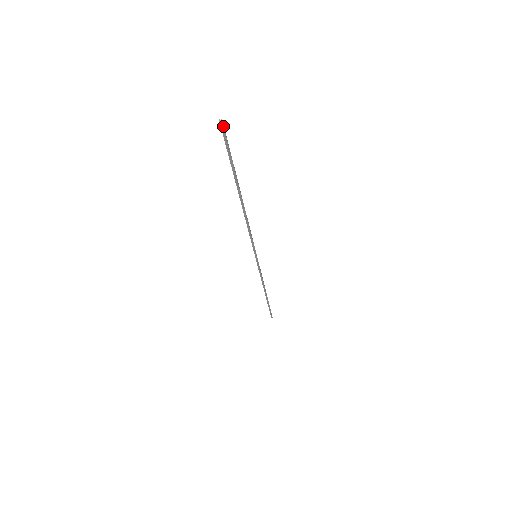
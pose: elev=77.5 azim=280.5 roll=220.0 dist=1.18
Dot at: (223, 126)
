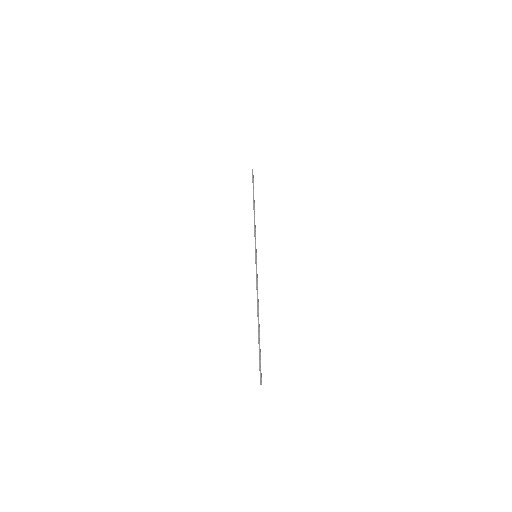
Dot at: (261, 381)
